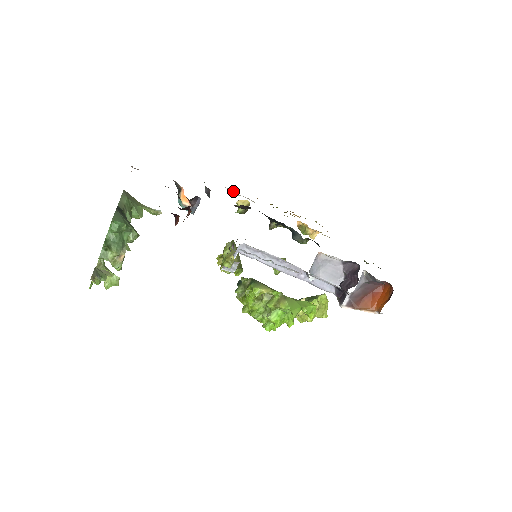
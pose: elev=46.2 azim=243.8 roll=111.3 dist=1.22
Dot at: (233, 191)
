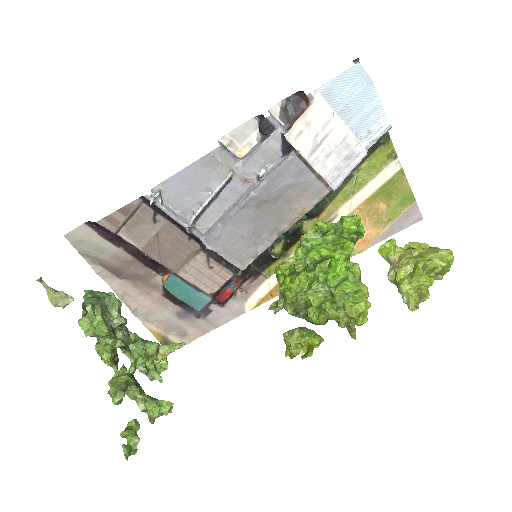
Dot at: (249, 296)
